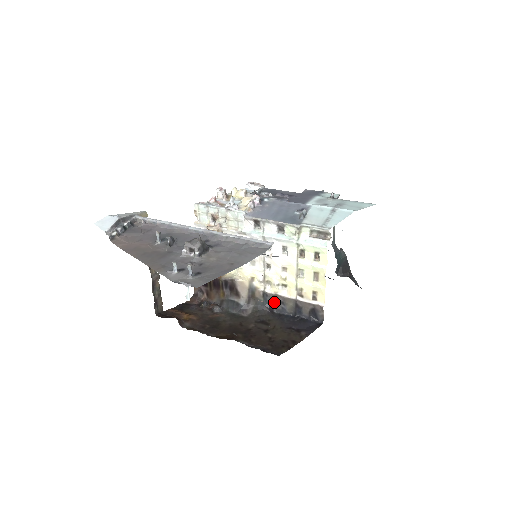
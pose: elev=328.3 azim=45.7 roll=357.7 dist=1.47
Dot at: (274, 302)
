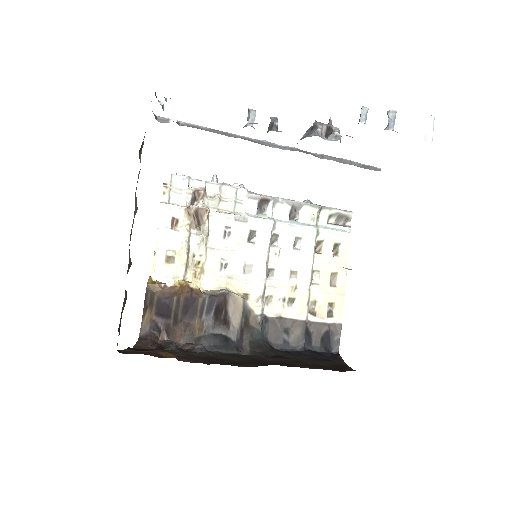
Dot at: (274, 332)
